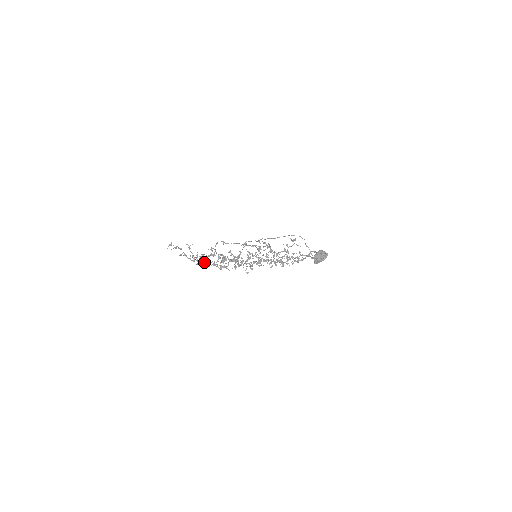
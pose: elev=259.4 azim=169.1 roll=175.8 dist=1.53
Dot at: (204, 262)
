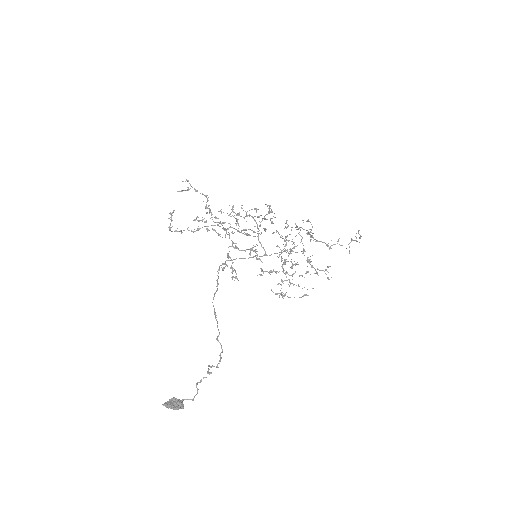
Dot at: occluded
